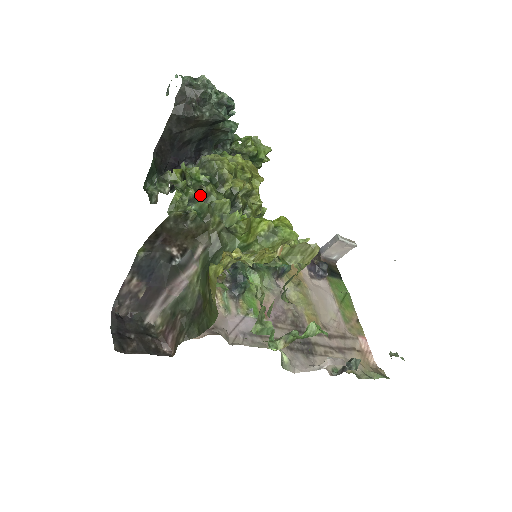
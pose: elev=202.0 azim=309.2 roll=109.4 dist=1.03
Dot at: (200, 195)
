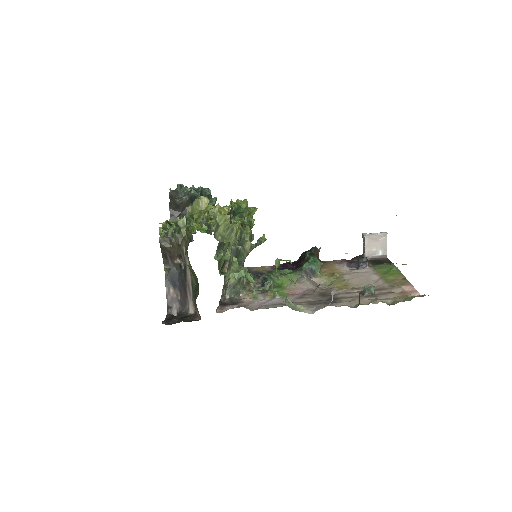
Dot at: occluded
